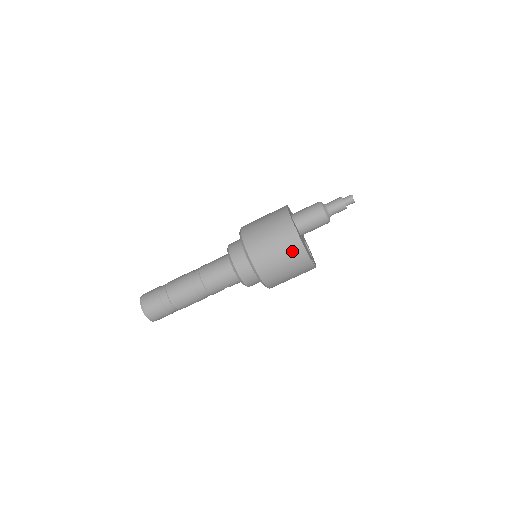
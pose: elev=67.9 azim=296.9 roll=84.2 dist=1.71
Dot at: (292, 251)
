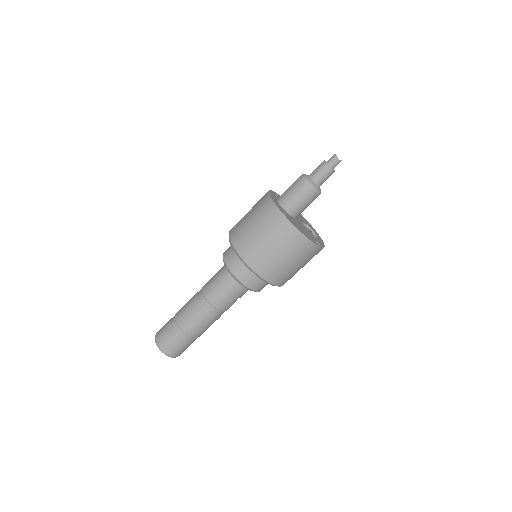
Dot at: (287, 239)
